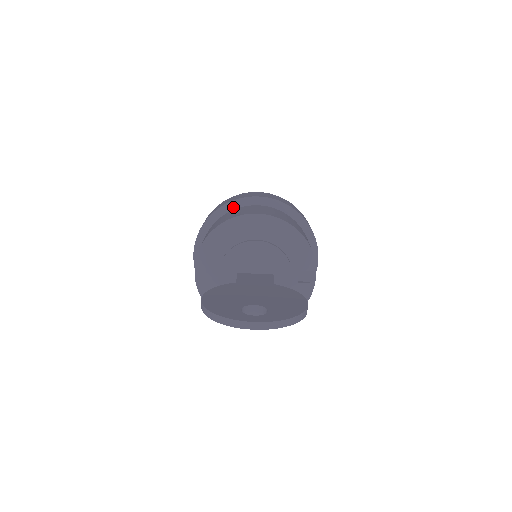
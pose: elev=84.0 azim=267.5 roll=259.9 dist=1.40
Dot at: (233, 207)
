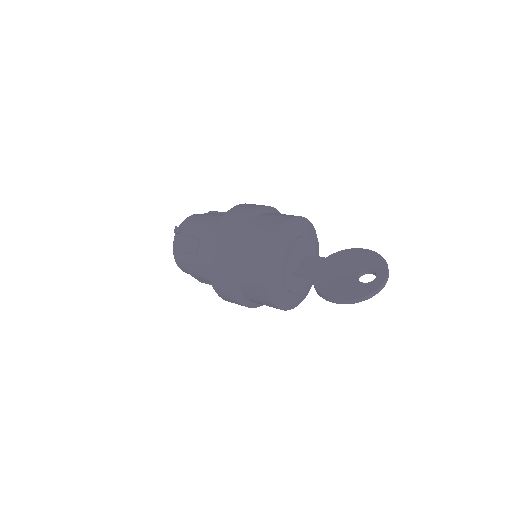
Dot at: (239, 237)
